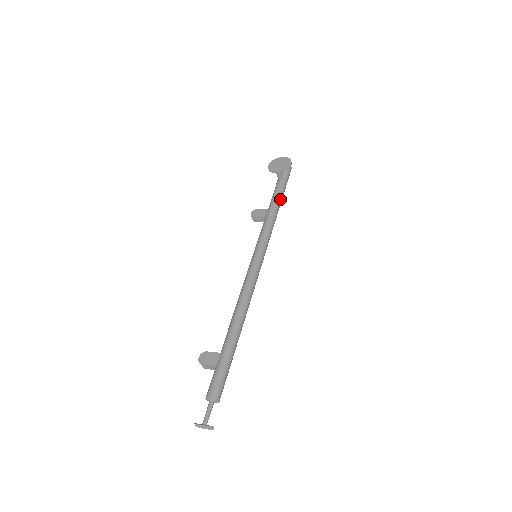
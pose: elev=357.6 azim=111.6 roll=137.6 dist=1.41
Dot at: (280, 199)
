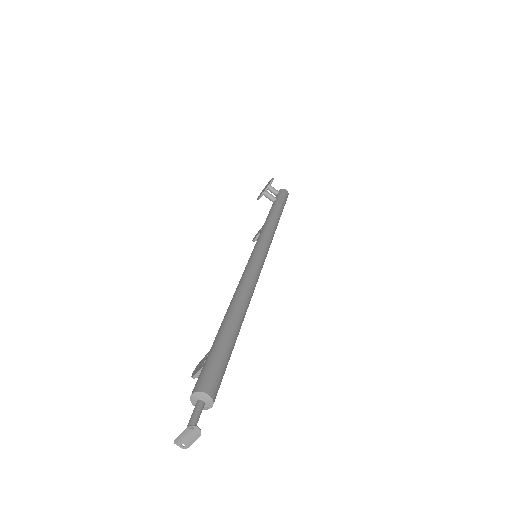
Dot at: (276, 209)
